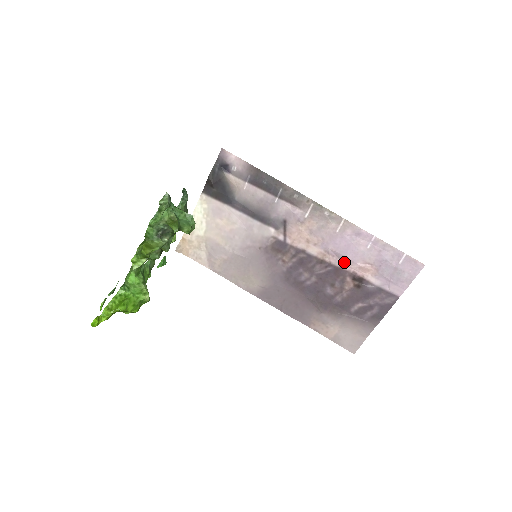
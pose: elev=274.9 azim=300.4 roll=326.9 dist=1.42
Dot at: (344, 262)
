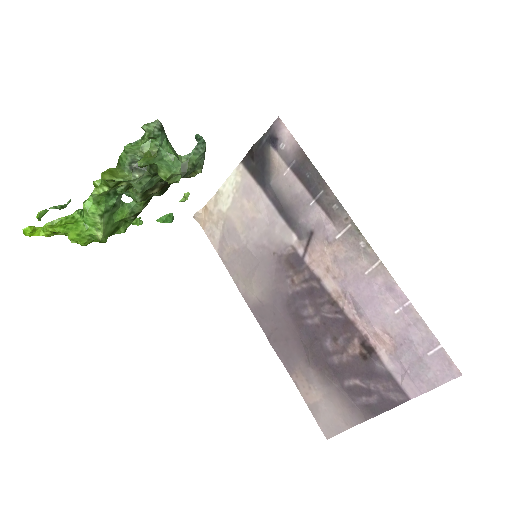
Dot at: (359, 317)
